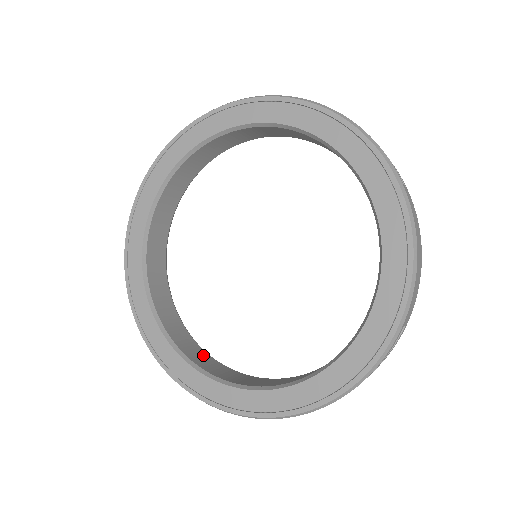
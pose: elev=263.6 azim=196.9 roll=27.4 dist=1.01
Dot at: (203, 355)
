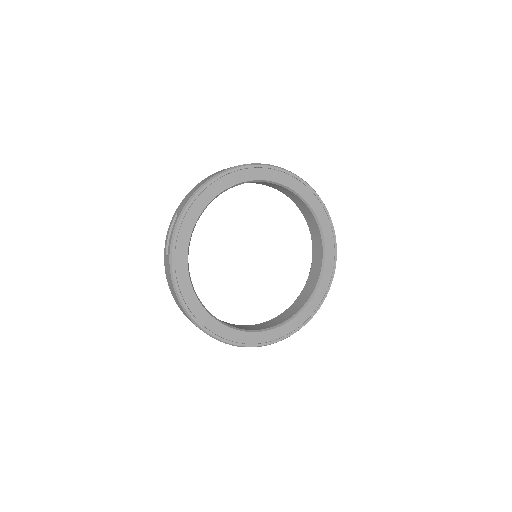
Dot at: occluded
